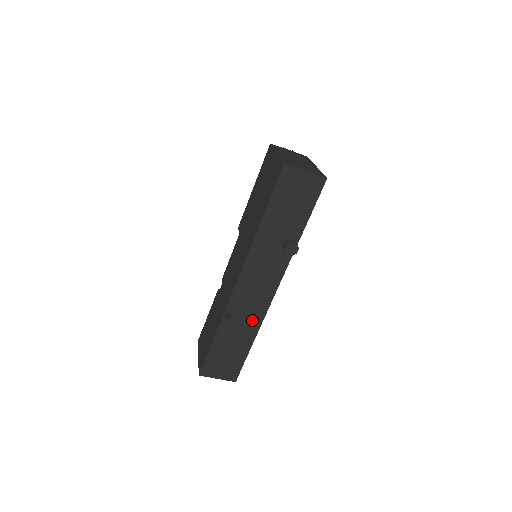
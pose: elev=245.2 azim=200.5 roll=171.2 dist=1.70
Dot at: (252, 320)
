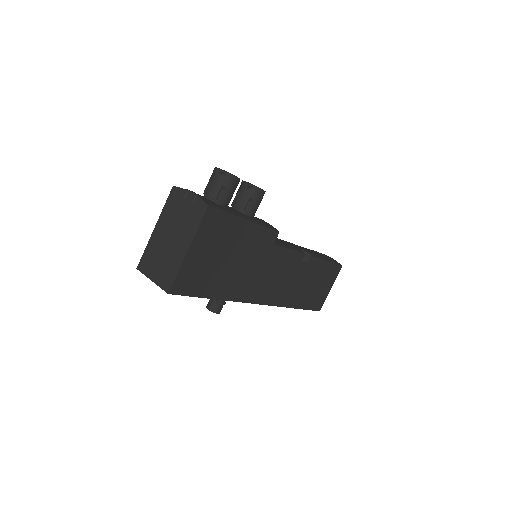
Dot at: occluded
